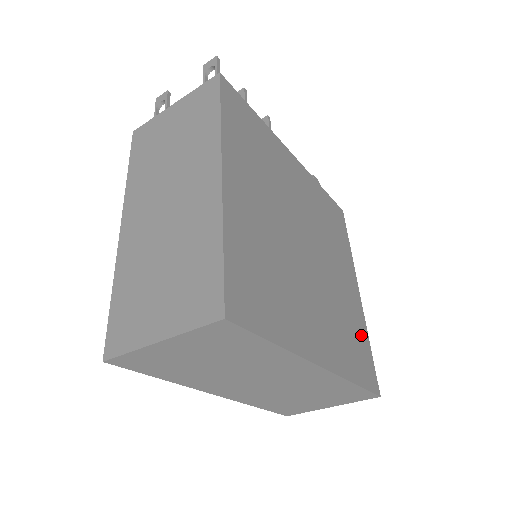
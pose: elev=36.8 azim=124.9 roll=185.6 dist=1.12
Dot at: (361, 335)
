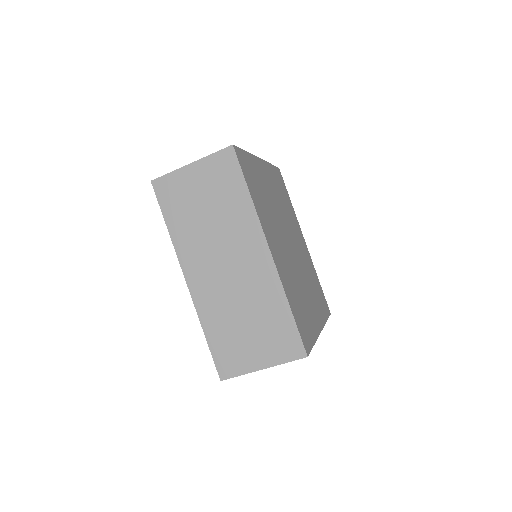
Dot at: (309, 326)
